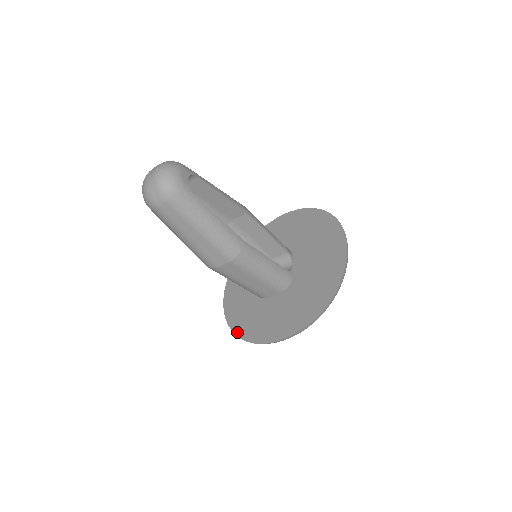
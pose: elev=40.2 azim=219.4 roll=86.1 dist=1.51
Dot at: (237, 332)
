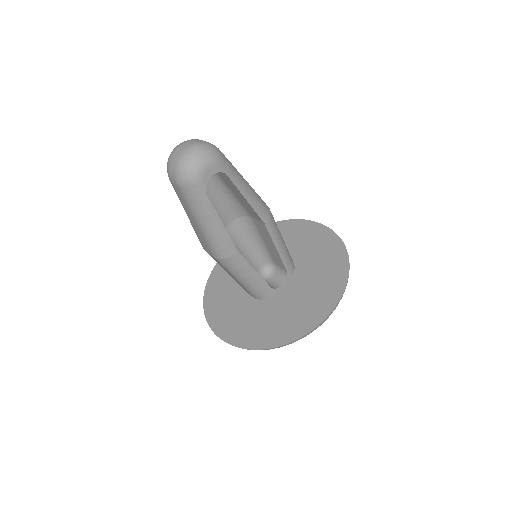
Dot at: (206, 294)
